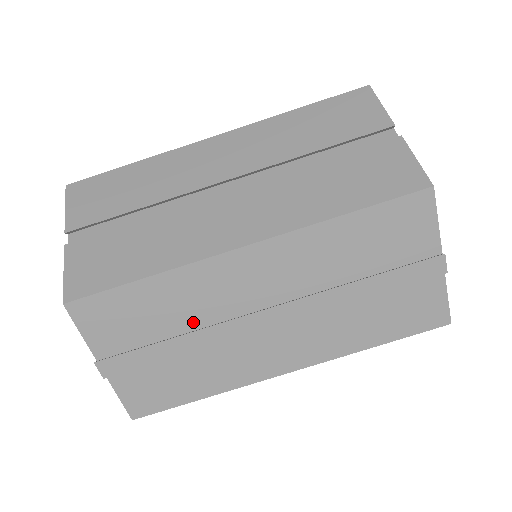
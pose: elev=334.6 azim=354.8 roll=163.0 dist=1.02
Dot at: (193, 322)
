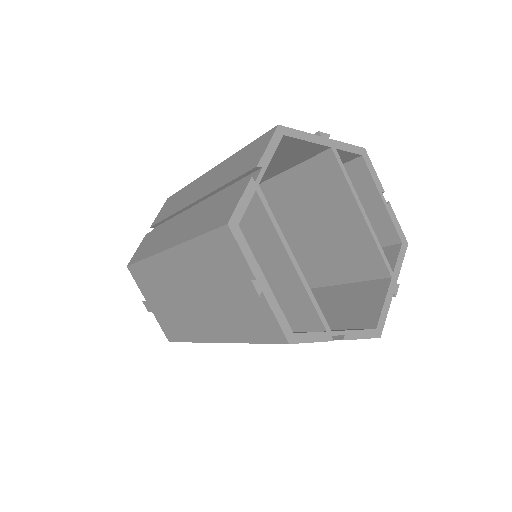
Dot at: (166, 291)
